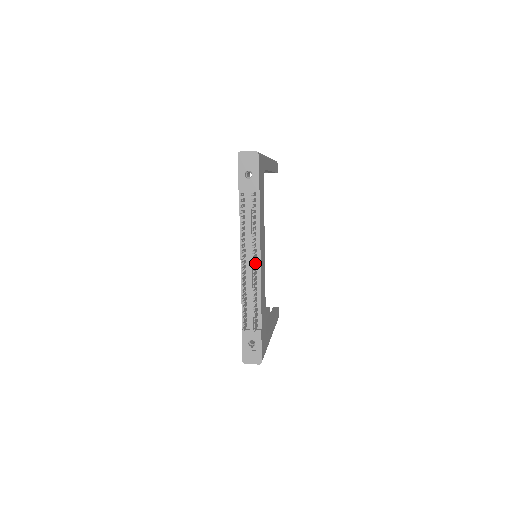
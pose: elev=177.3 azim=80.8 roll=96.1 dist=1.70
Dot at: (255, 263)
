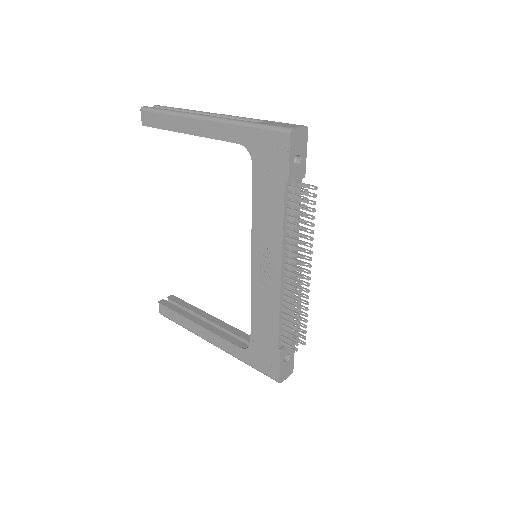
Dot at: occluded
